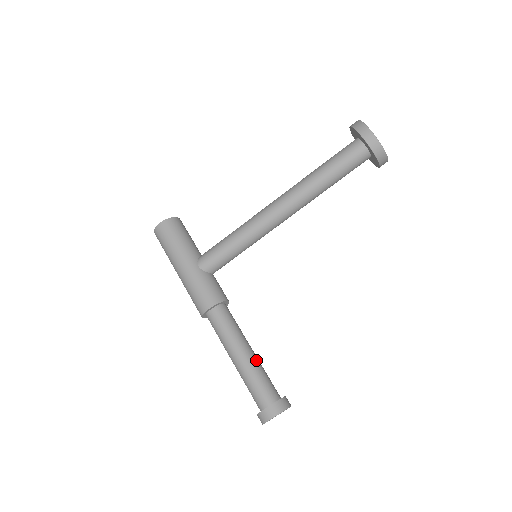
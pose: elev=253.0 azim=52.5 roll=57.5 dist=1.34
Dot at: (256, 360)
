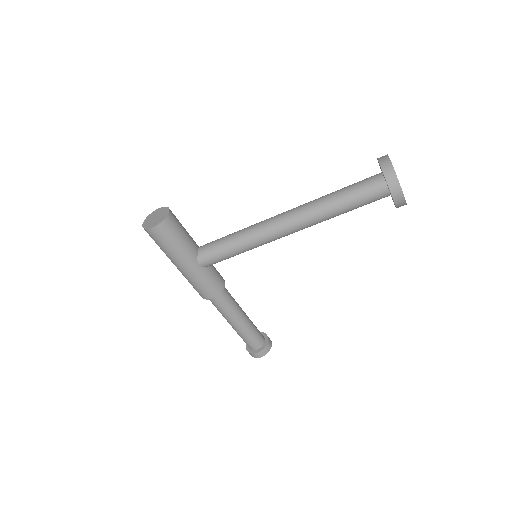
Dot at: (249, 322)
